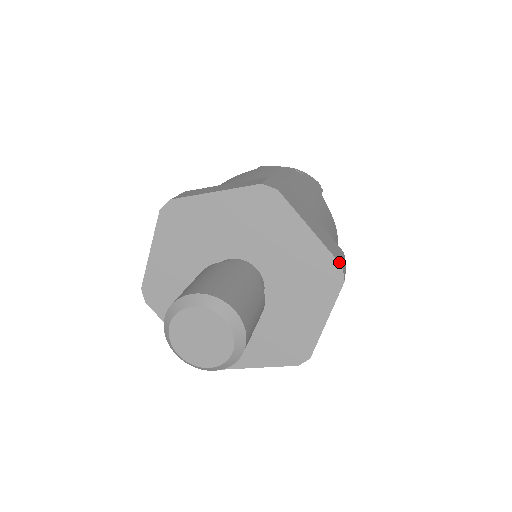
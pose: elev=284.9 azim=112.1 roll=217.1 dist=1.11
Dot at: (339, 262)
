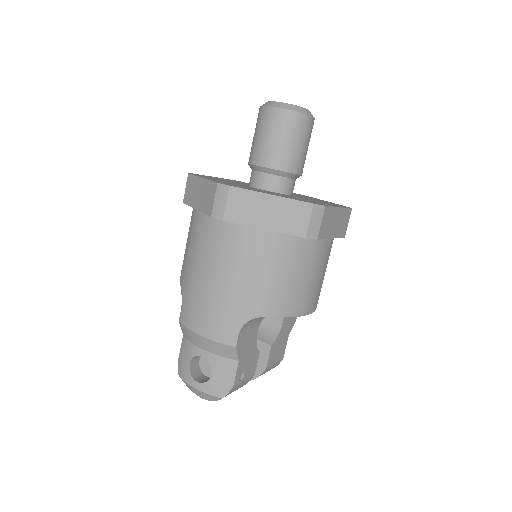
Dot at: occluded
